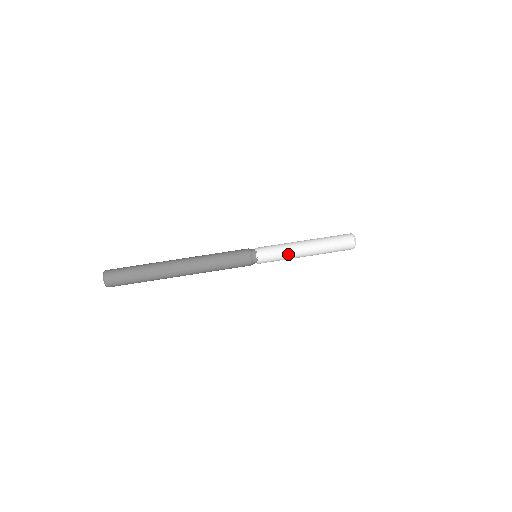
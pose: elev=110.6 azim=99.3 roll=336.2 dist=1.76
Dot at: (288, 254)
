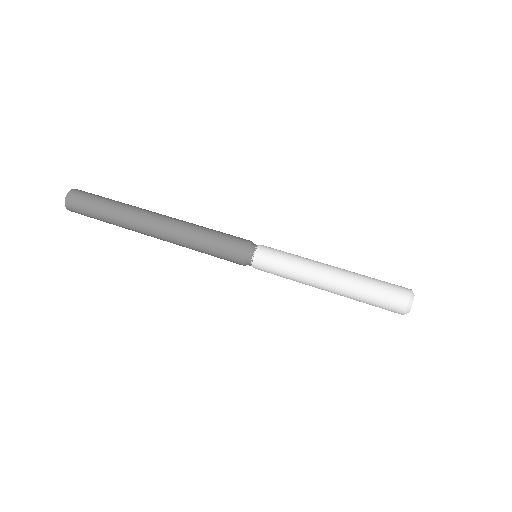
Dot at: (297, 280)
